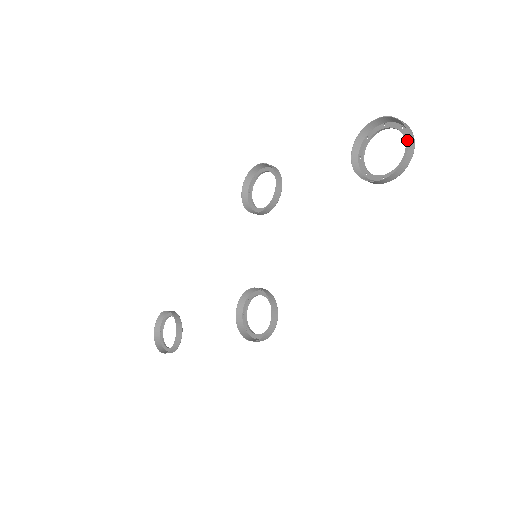
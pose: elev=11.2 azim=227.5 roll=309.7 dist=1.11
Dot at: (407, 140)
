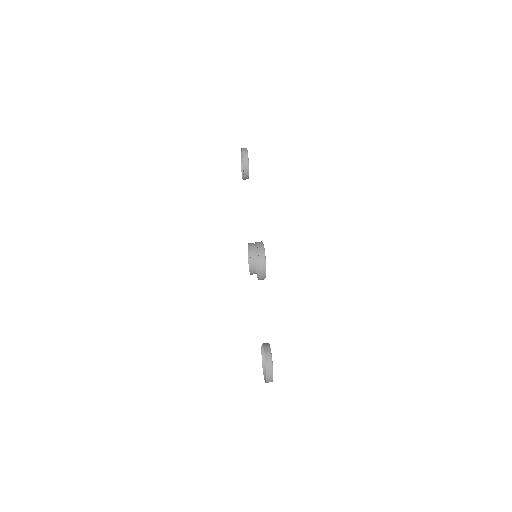
Dot at: occluded
